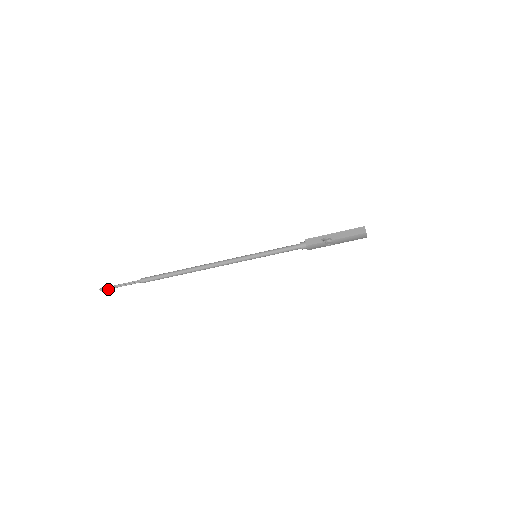
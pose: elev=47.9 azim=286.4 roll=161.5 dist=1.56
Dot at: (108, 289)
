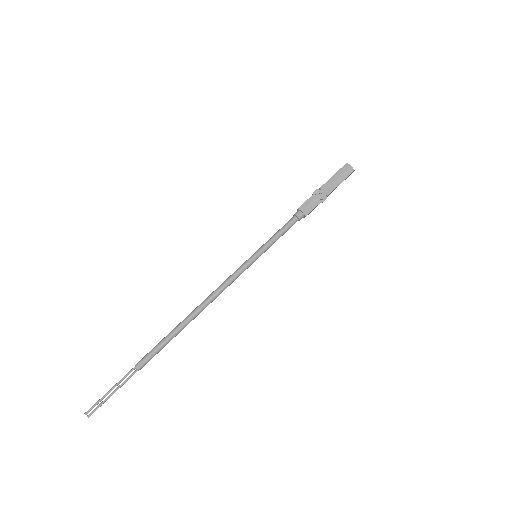
Dot at: (96, 408)
